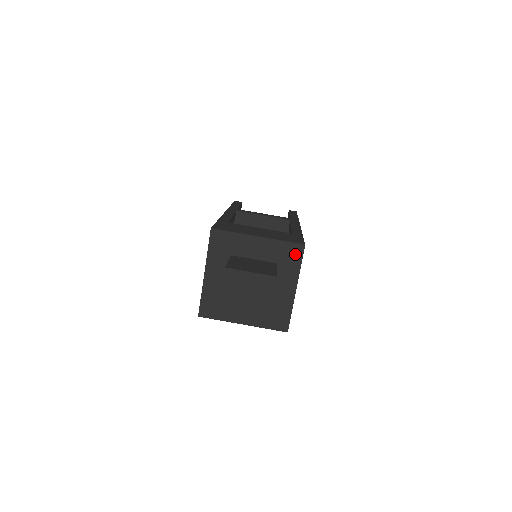
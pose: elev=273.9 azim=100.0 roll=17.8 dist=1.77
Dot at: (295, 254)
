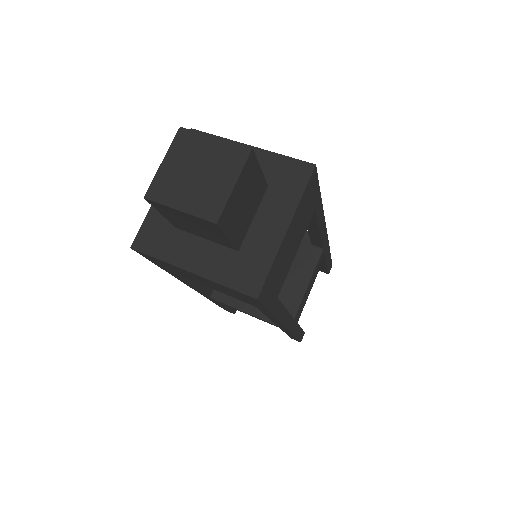
Dot at: (298, 176)
